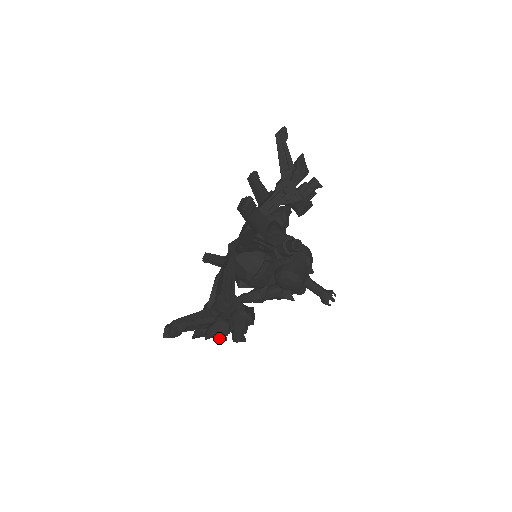
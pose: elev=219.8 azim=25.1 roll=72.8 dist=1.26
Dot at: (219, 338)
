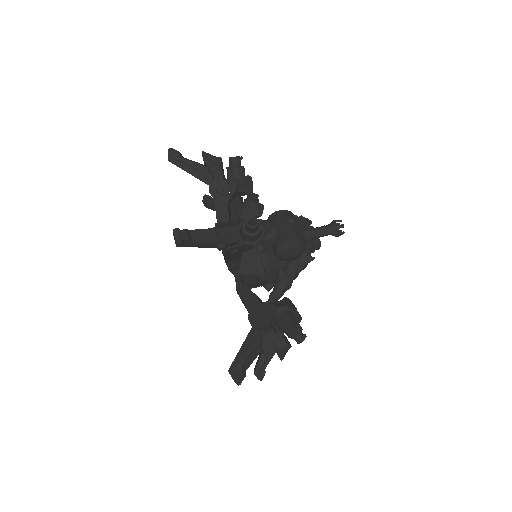
Dot at: (298, 341)
